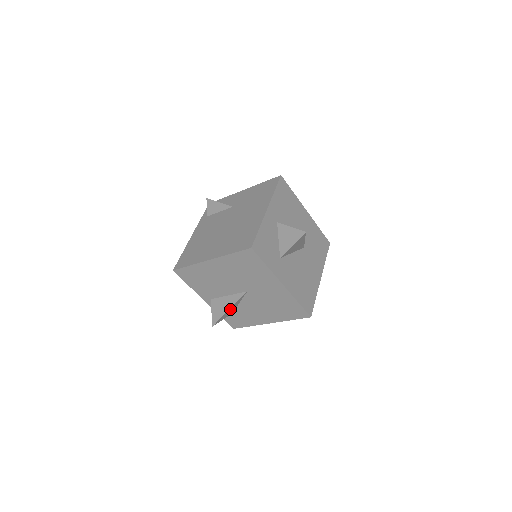
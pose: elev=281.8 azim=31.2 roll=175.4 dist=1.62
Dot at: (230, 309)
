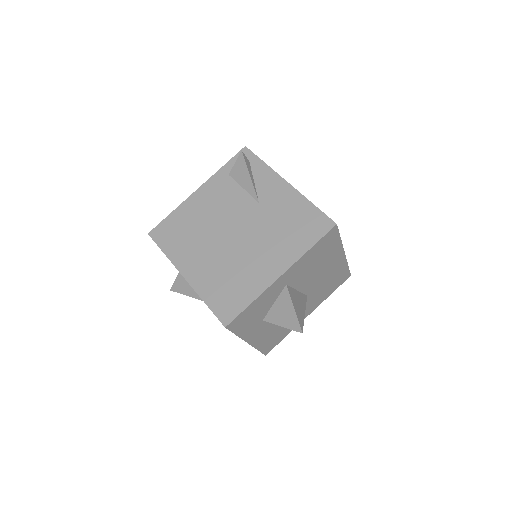
Dot at: (194, 294)
